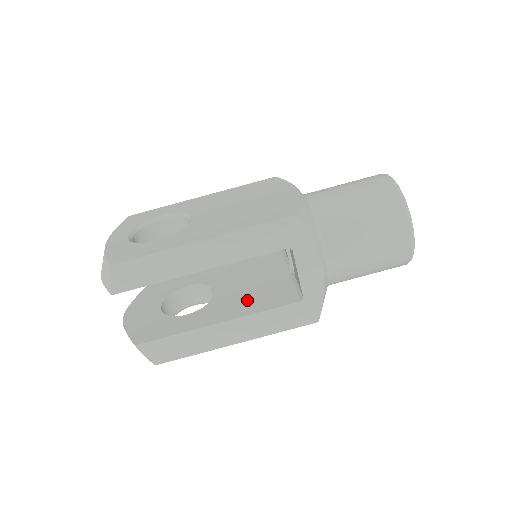
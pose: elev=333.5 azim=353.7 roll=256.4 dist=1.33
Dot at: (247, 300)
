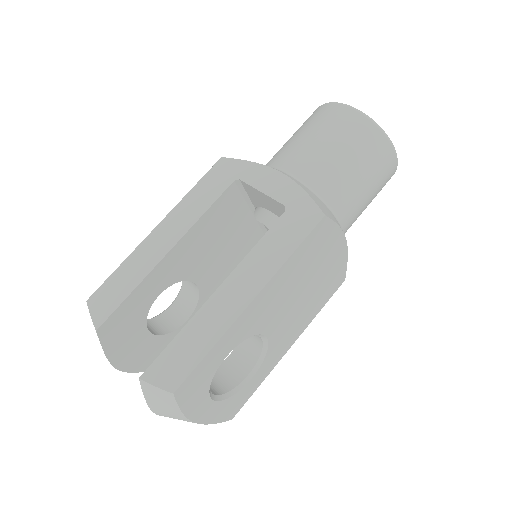
Dot at: occluded
